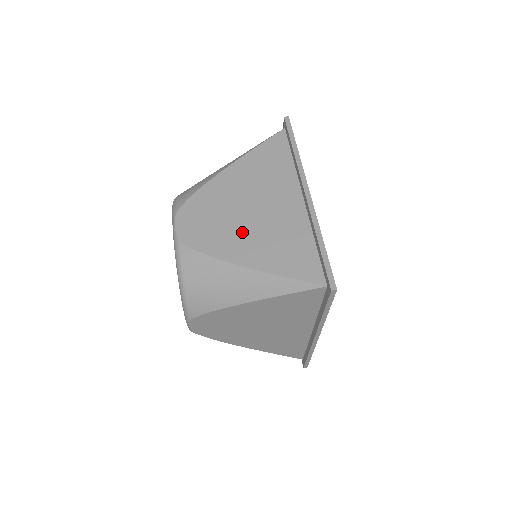
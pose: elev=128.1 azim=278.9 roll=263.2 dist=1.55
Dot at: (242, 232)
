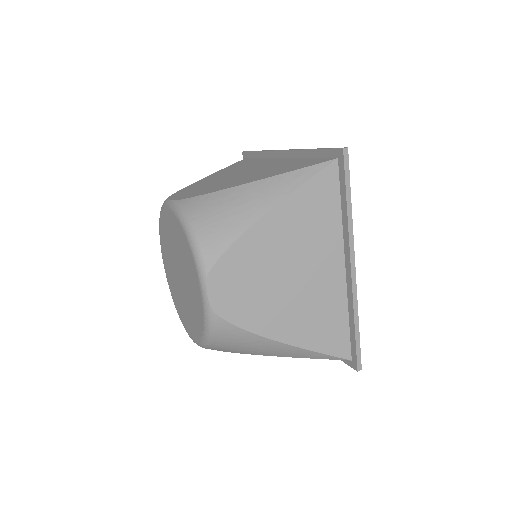
Dot at: (238, 179)
